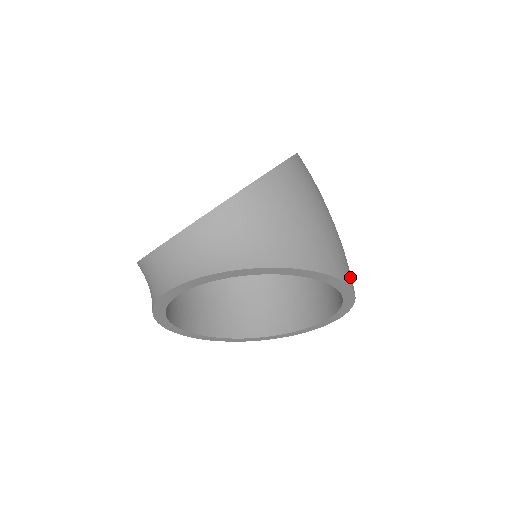
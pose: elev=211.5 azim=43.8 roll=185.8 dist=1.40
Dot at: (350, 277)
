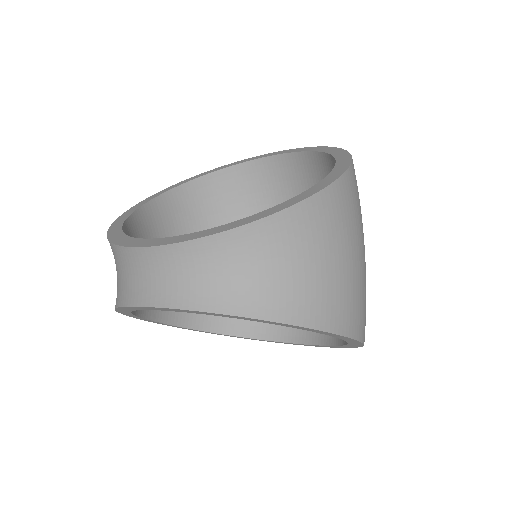
Dot at: occluded
